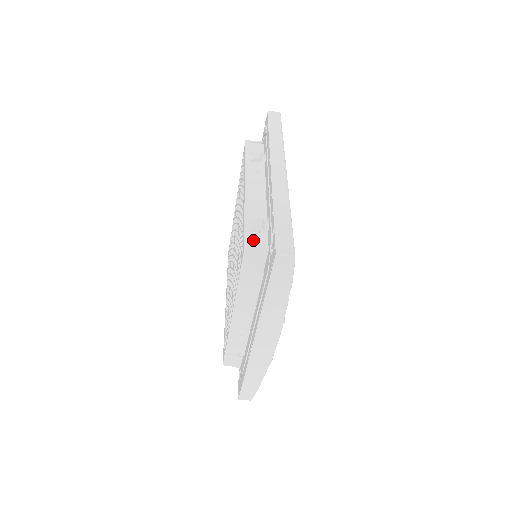
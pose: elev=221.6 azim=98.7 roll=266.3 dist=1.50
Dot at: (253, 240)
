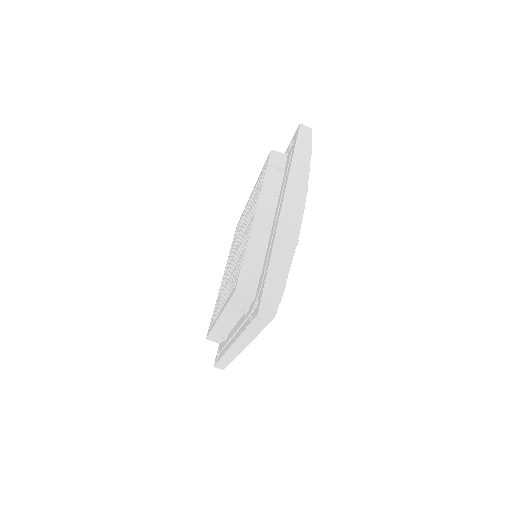
Dot at: occluded
